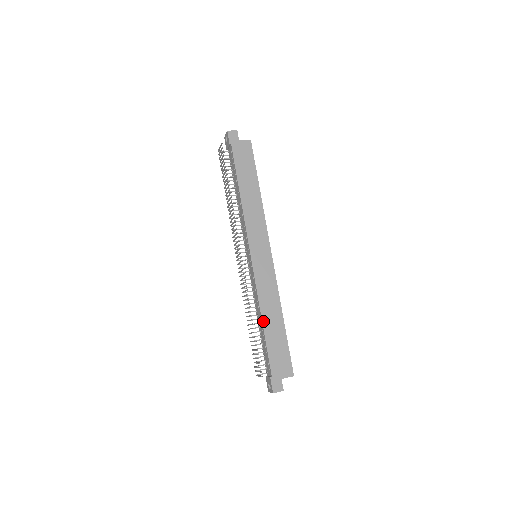
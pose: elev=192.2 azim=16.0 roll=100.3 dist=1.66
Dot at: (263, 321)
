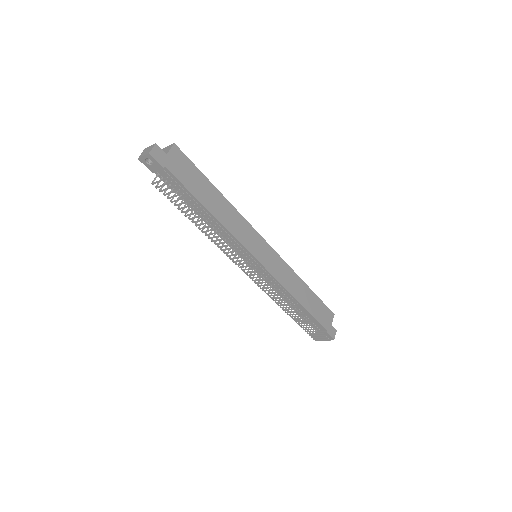
Dot at: (300, 302)
